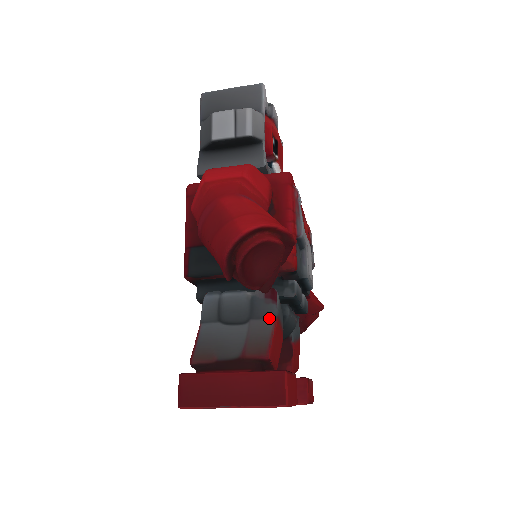
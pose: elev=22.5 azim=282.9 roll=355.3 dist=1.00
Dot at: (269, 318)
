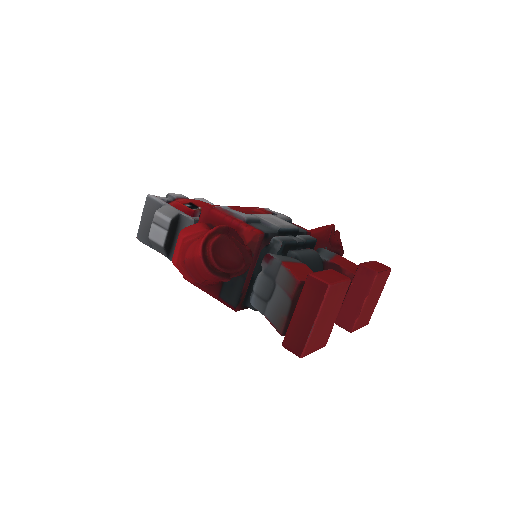
Dot at: (279, 268)
